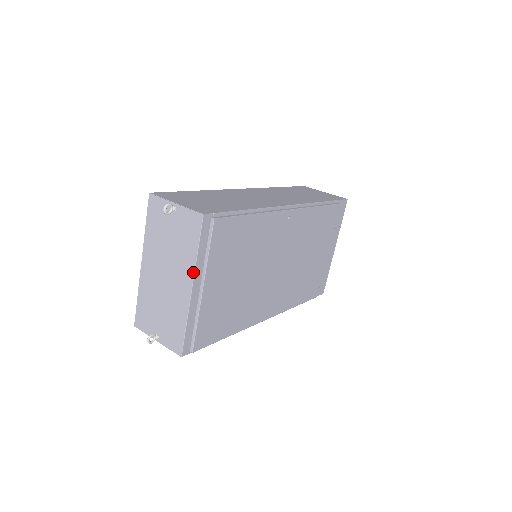
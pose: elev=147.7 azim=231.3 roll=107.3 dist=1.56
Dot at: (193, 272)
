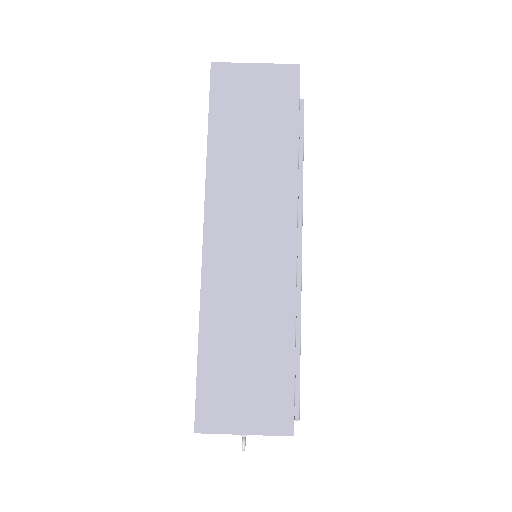
Dot at: occluded
